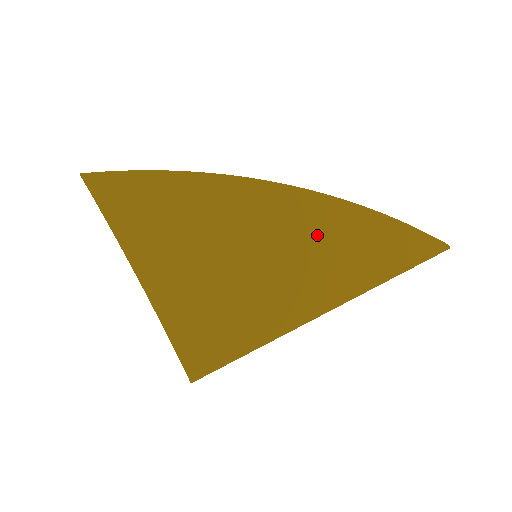
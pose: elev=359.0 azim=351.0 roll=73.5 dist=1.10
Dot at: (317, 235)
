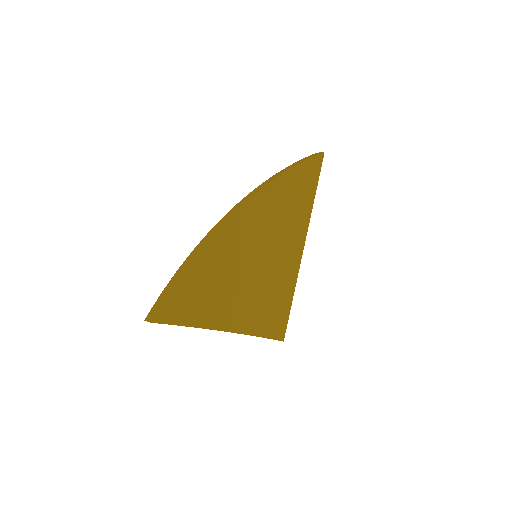
Dot at: (273, 215)
